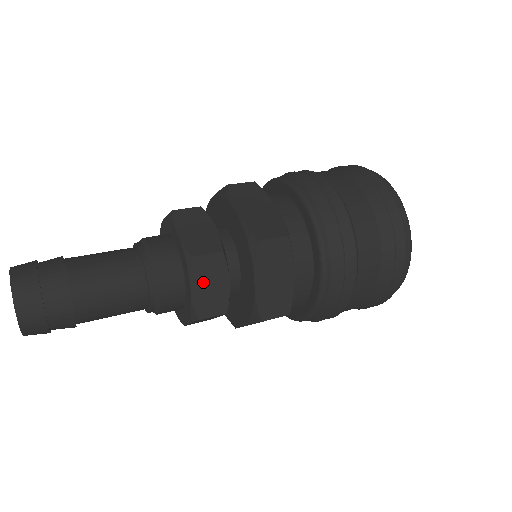
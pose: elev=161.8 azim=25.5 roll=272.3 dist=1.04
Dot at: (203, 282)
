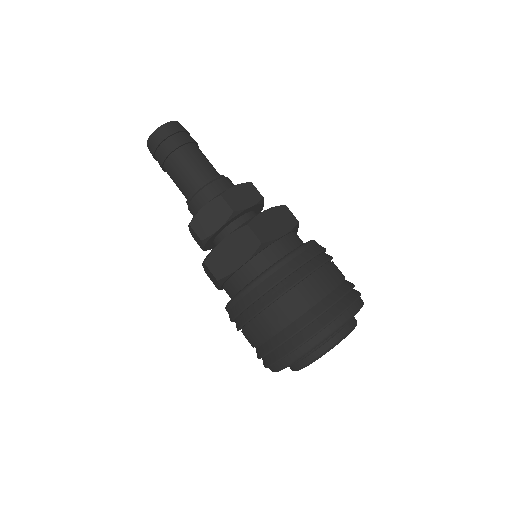
Dot at: (242, 191)
